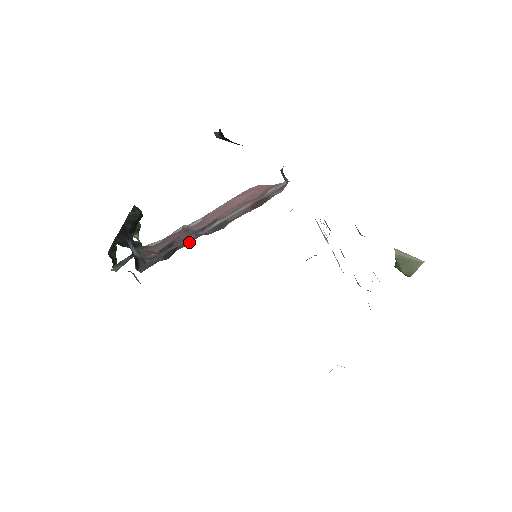
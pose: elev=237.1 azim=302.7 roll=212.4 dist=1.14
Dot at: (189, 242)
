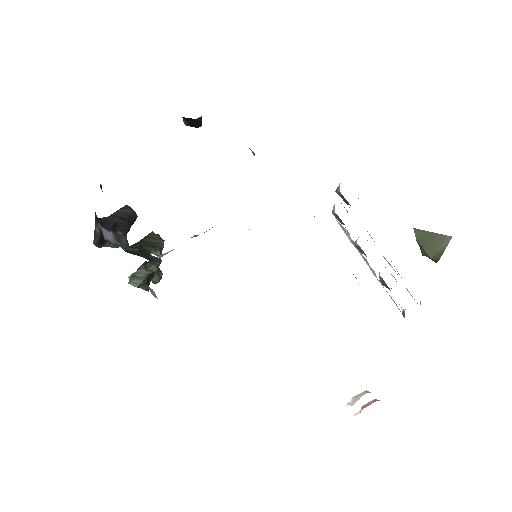
Dot at: occluded
